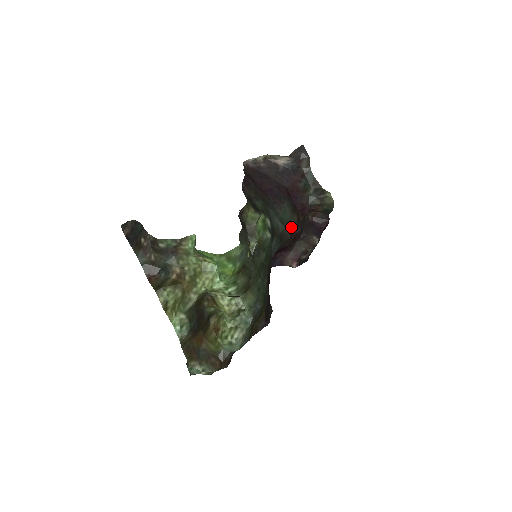
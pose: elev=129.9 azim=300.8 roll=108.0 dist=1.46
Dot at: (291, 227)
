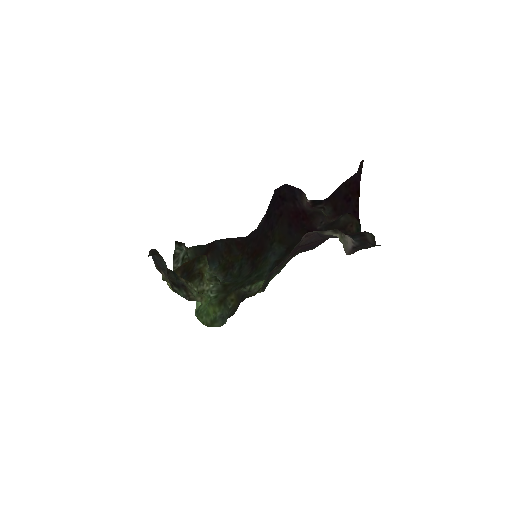
Dot at: occluded
